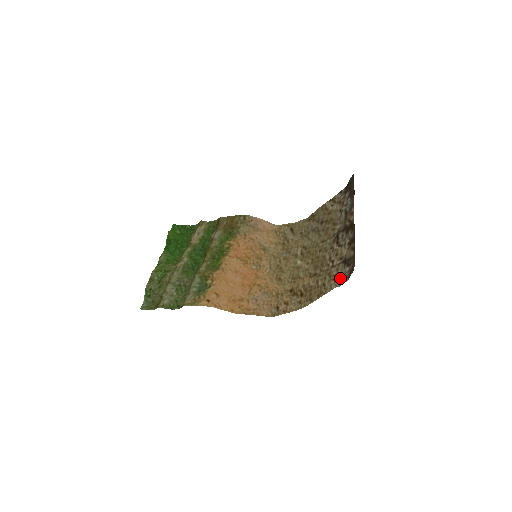
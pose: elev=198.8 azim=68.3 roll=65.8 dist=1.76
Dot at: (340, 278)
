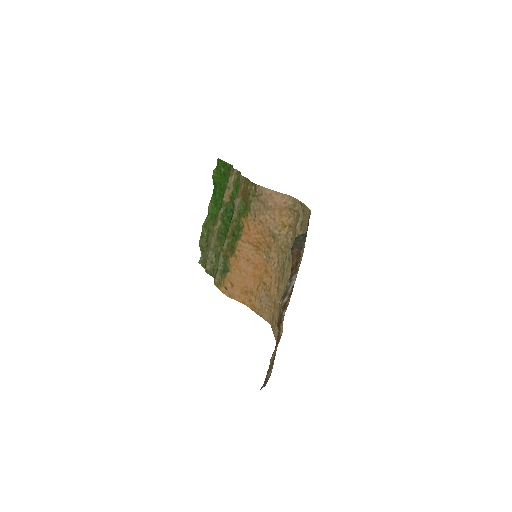
Dot at: (272, 368)
